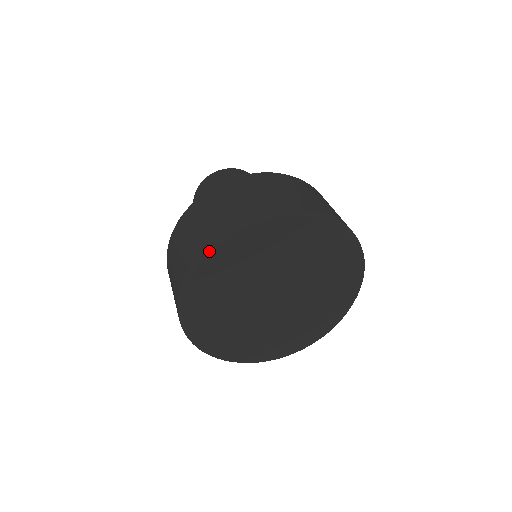
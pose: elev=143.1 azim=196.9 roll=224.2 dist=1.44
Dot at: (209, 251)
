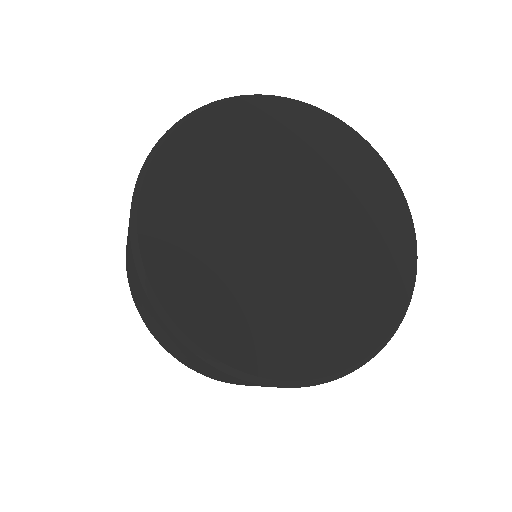
Dot at: (166, 137)
